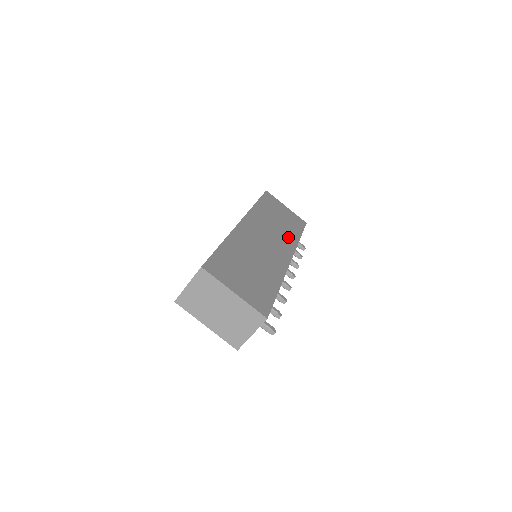
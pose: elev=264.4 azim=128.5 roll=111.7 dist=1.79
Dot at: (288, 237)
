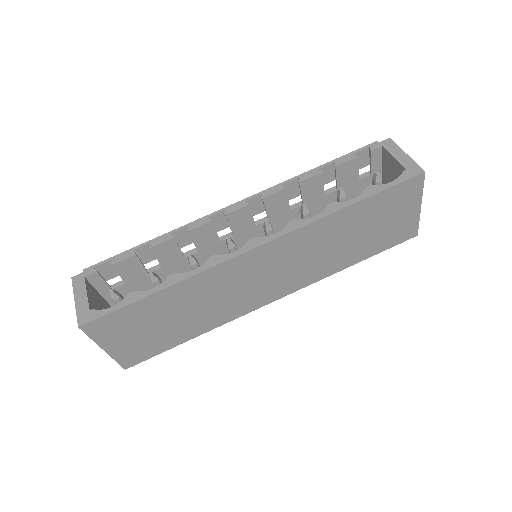
Dot at: (324, 267)
